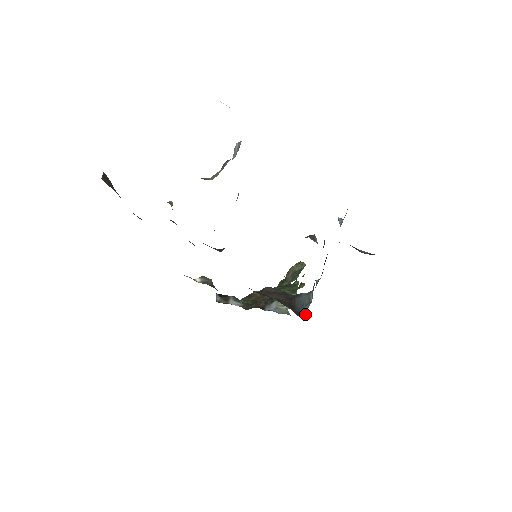
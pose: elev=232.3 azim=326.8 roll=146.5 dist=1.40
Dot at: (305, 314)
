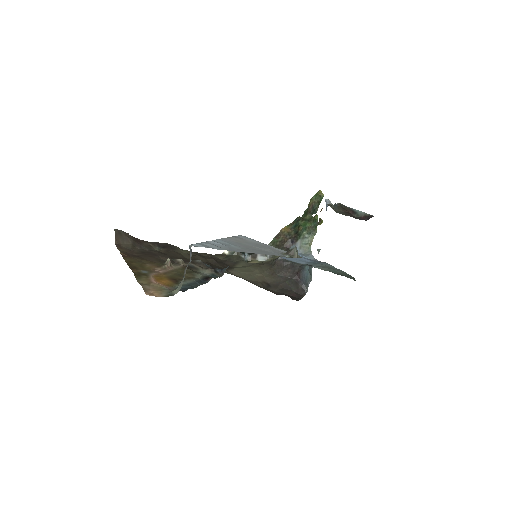
Dot at: (307, 290)
